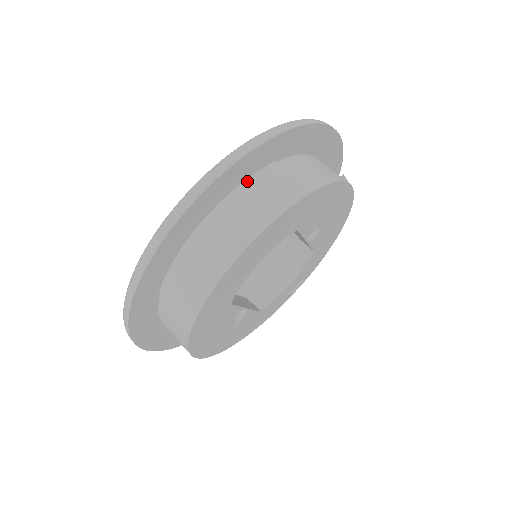
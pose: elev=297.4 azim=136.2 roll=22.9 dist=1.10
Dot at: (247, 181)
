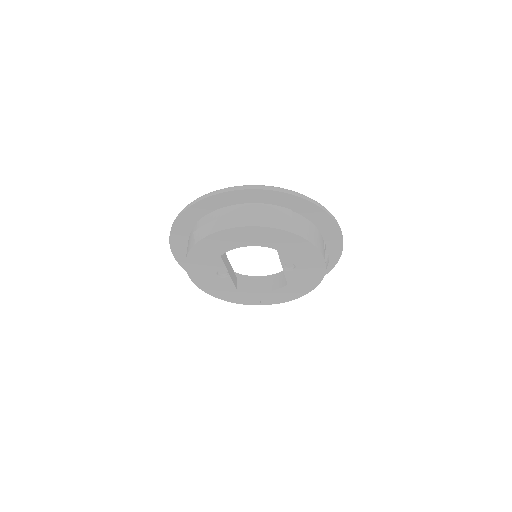
Dot at: (270, 205)
